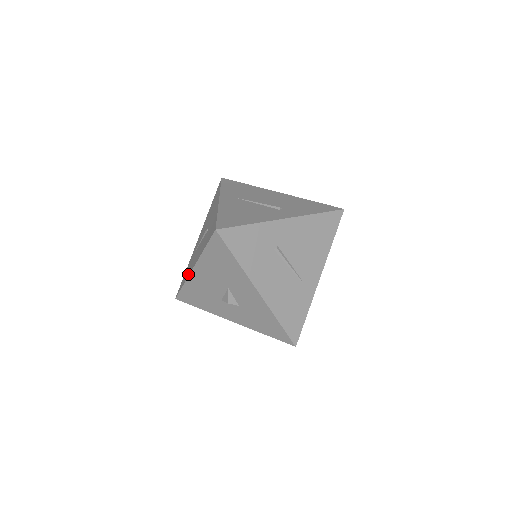
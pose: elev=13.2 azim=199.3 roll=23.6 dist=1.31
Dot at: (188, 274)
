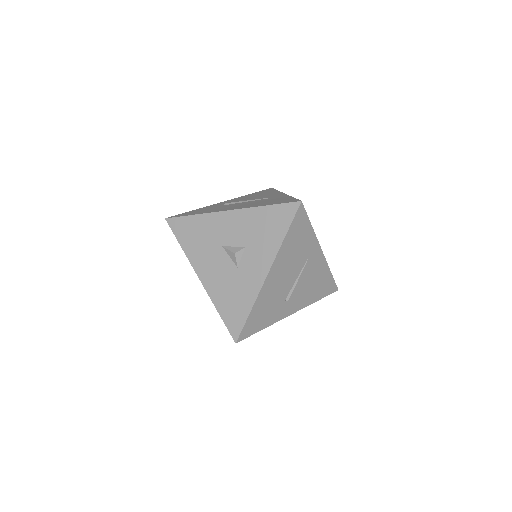
Dot at: (209, 296)
